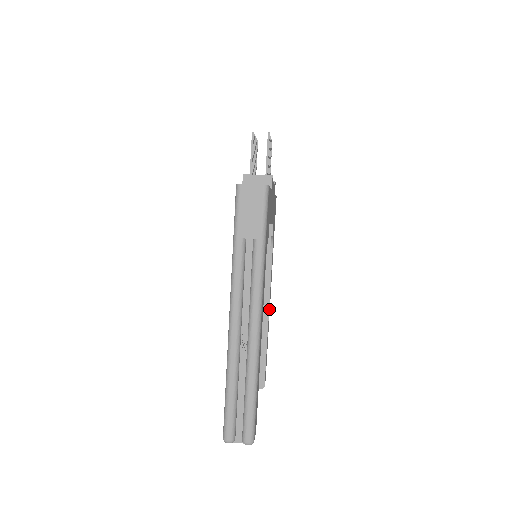
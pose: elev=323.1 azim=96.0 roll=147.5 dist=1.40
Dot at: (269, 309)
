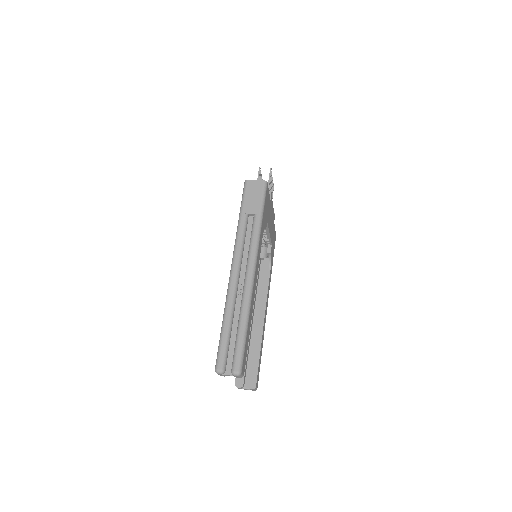
Dot at: (265, 319)
